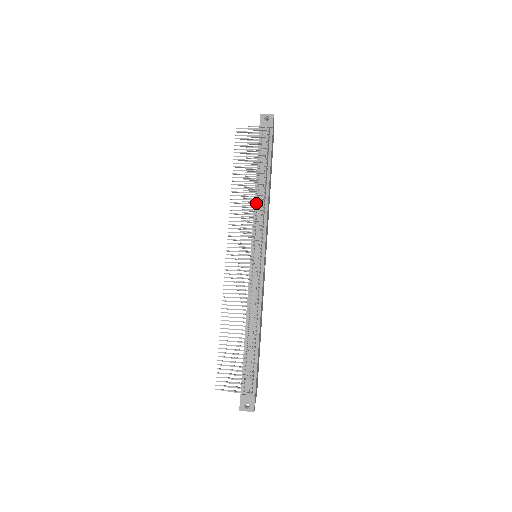
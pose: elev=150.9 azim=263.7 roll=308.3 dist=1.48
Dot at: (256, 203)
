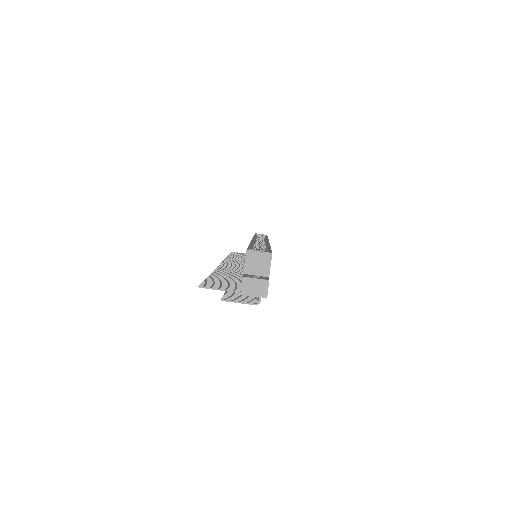
Dot at: occluded
